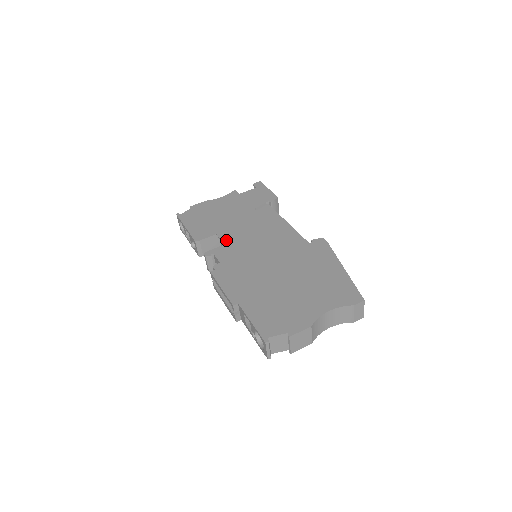
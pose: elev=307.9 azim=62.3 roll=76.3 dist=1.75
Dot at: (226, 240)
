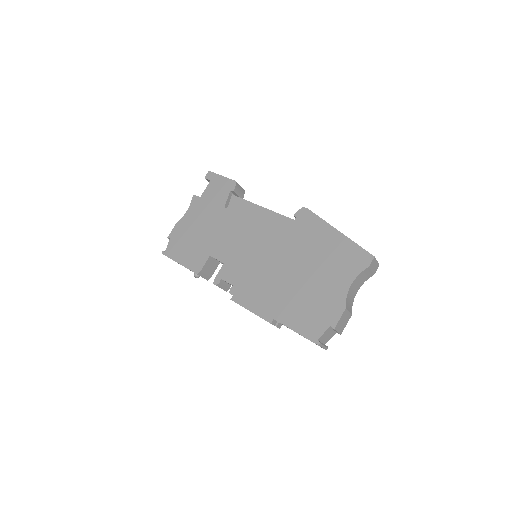
Dot at: (222, 258)
